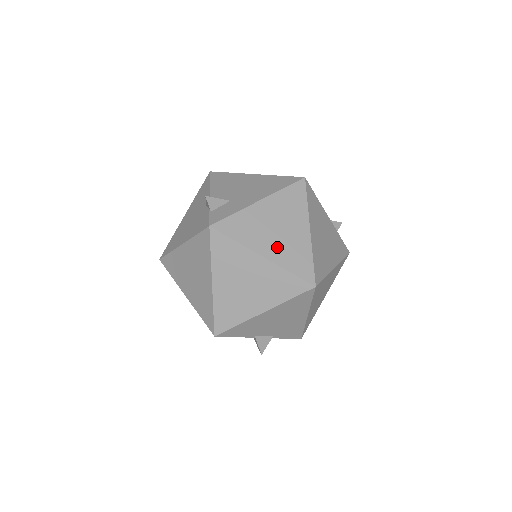
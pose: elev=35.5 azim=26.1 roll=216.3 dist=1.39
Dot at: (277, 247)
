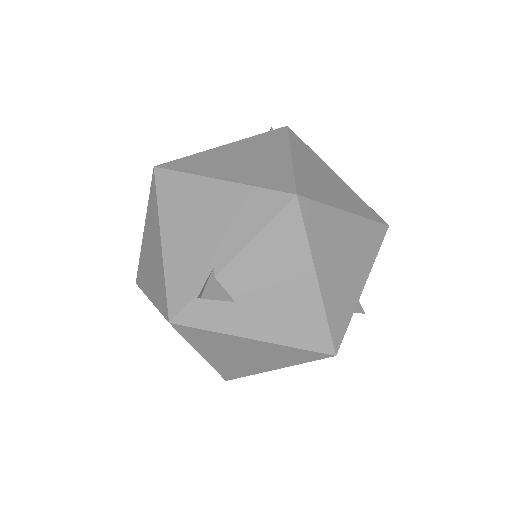
Dot at: (224, 360)
